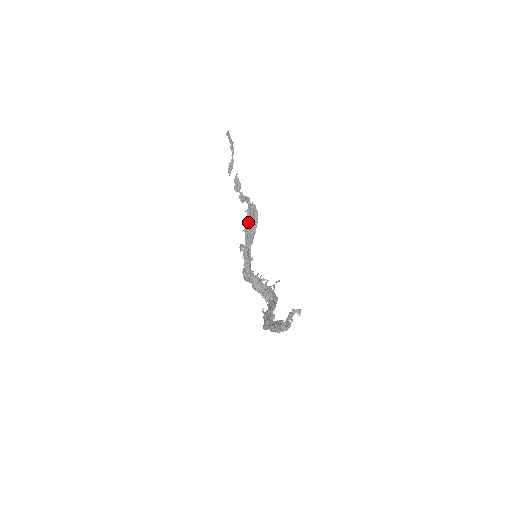
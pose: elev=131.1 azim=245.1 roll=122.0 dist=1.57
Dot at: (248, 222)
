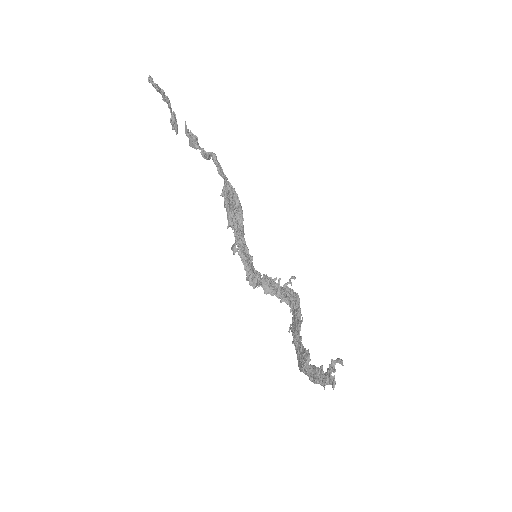
Dot at: (229, 212)
